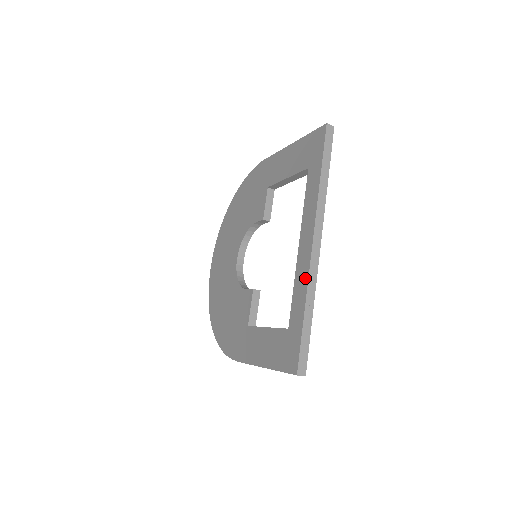
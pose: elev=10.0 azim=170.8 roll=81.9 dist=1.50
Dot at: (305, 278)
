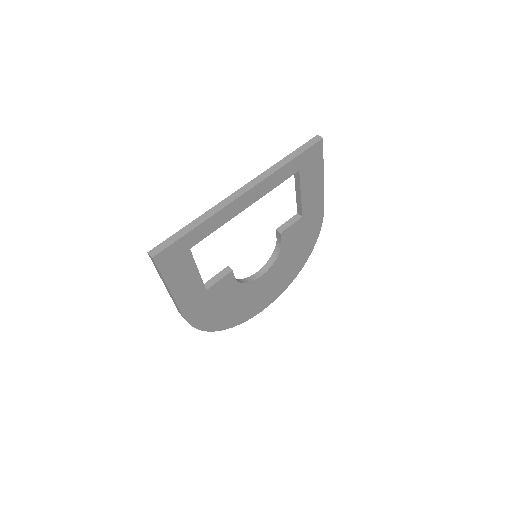
Dot at: occluded
